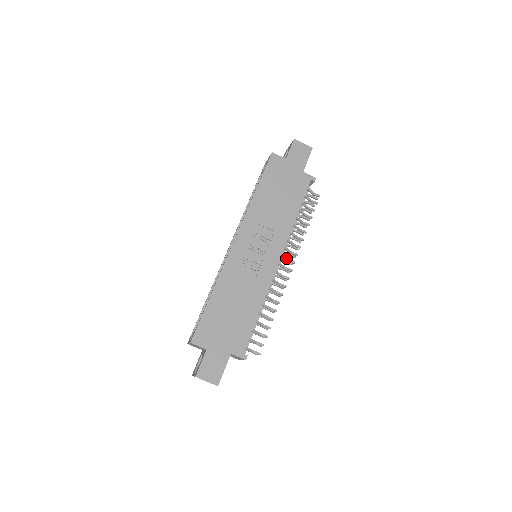
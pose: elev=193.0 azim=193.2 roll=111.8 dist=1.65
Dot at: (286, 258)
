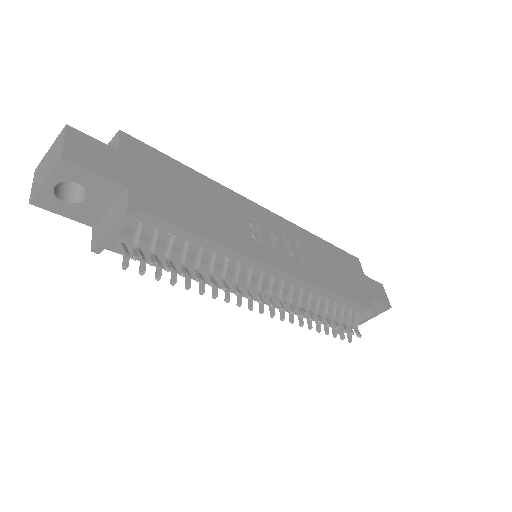
Dot at: (281, 294)
